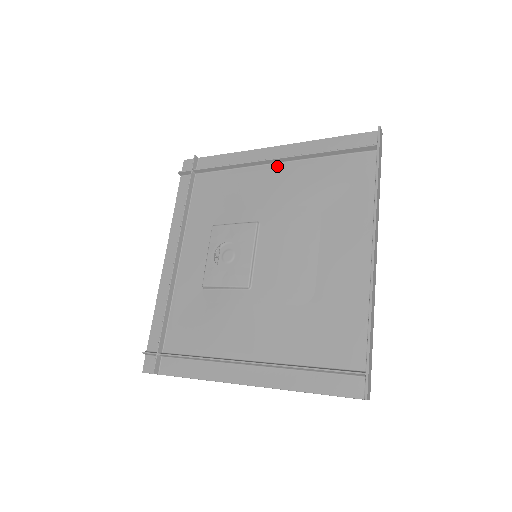
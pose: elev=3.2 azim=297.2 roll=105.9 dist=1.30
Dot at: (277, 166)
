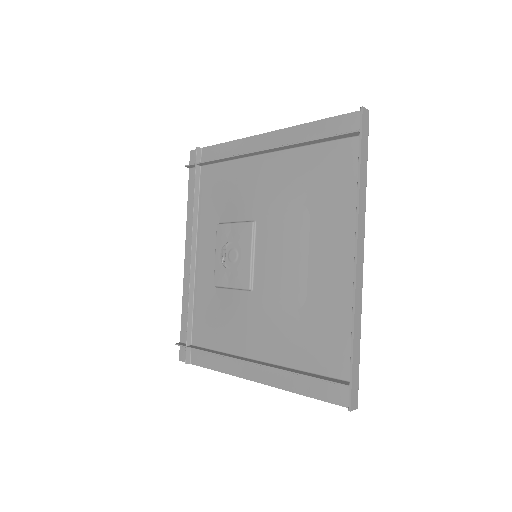
Dot at: (268, 157)
